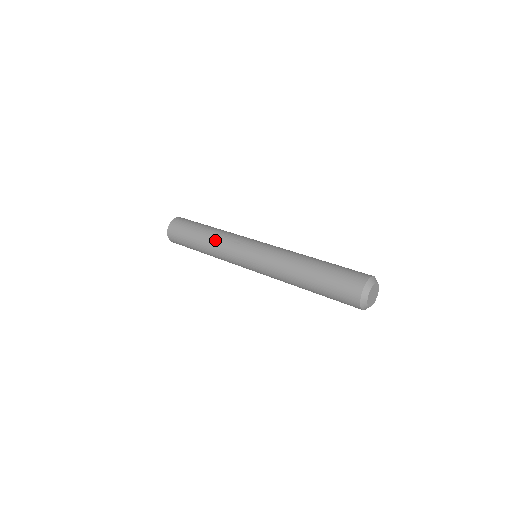
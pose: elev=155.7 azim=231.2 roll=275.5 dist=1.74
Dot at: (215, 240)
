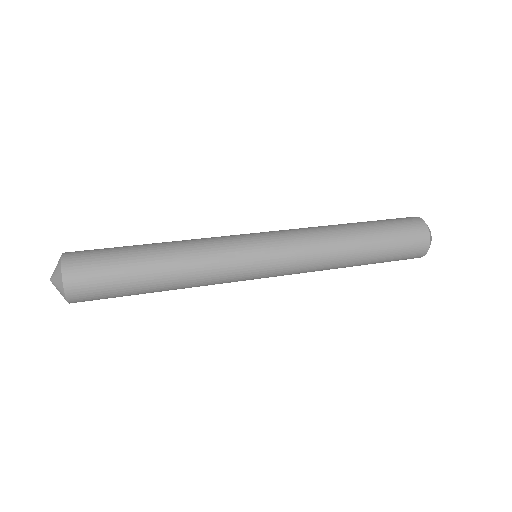
Dot at: (192, 269)
